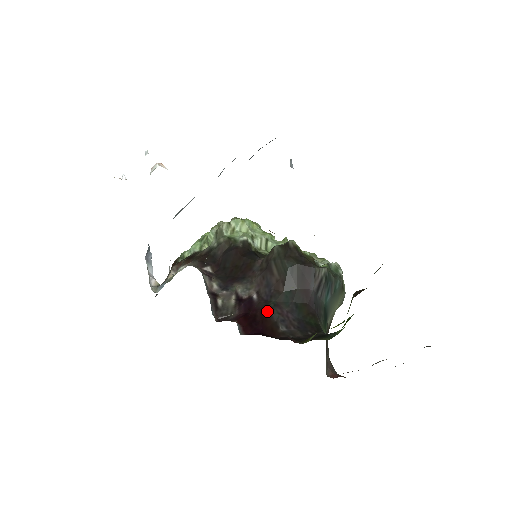
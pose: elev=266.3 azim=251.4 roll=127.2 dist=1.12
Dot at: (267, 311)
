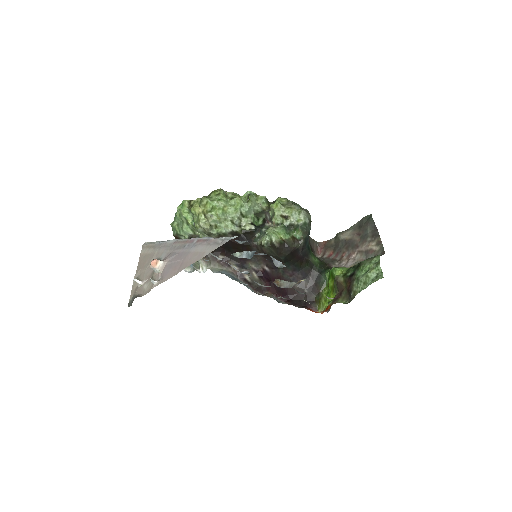
Dot at: (282, 278)
